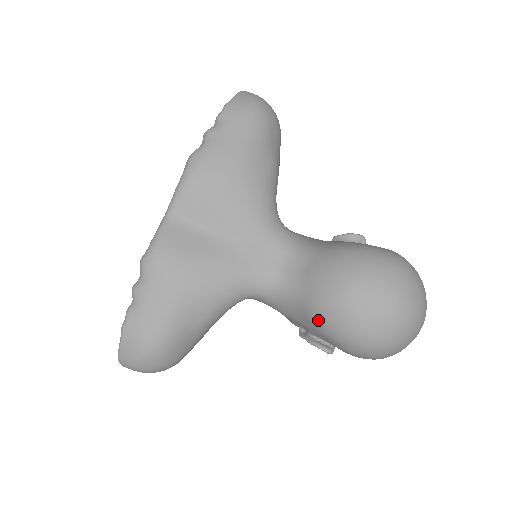
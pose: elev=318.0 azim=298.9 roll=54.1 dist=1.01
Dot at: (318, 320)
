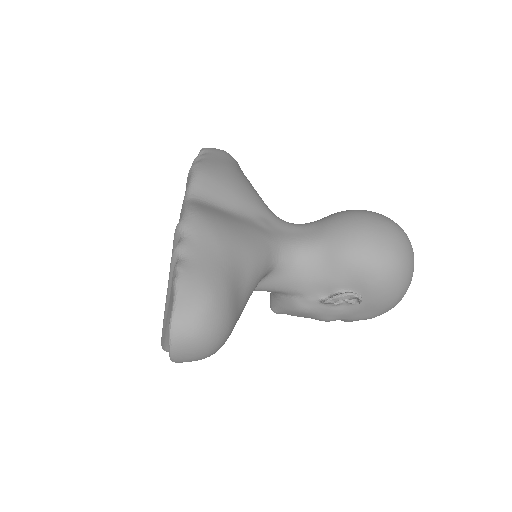
Dot at: (348, 254)
